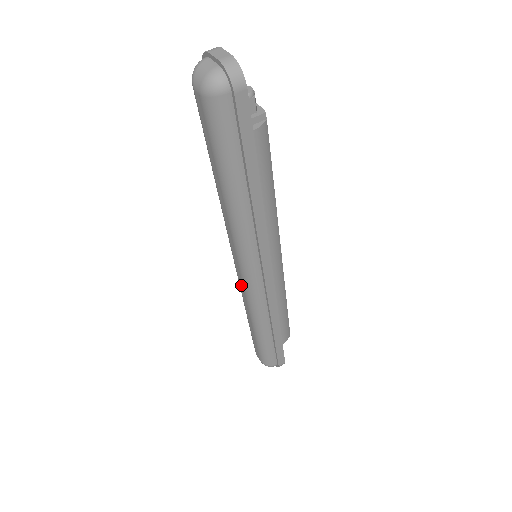
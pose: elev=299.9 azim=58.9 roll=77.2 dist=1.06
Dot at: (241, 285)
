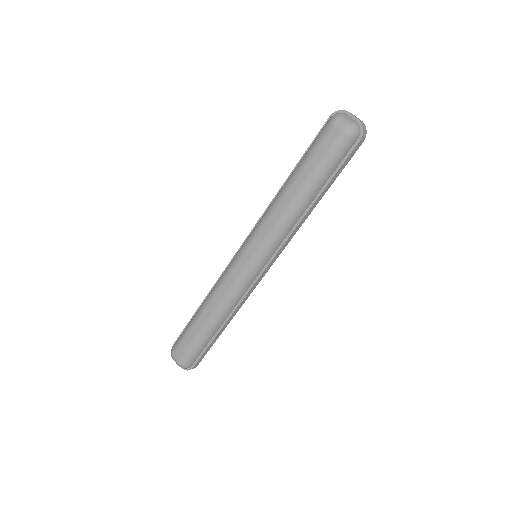
Dot at: (233, 276)
